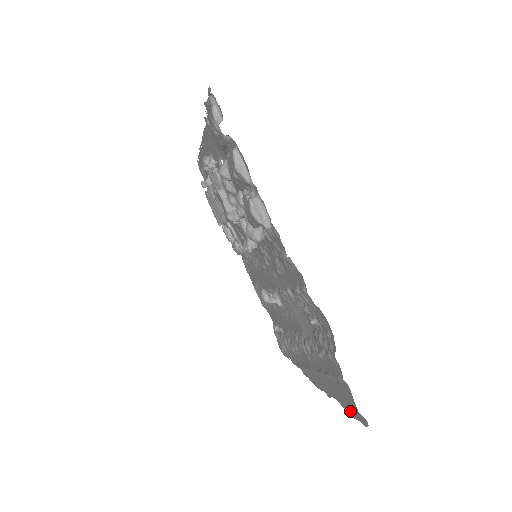
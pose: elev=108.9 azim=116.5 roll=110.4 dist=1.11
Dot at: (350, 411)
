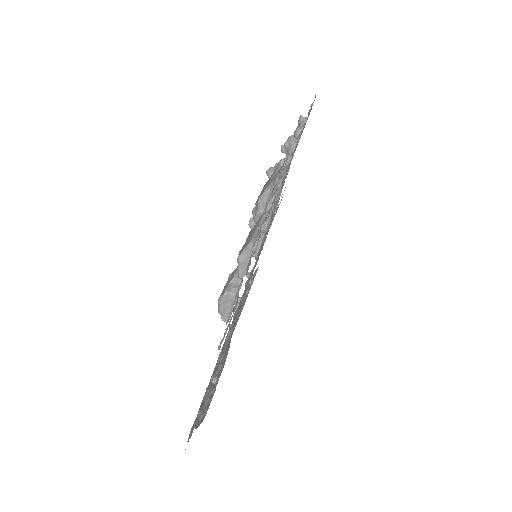
Dot at: occluded
